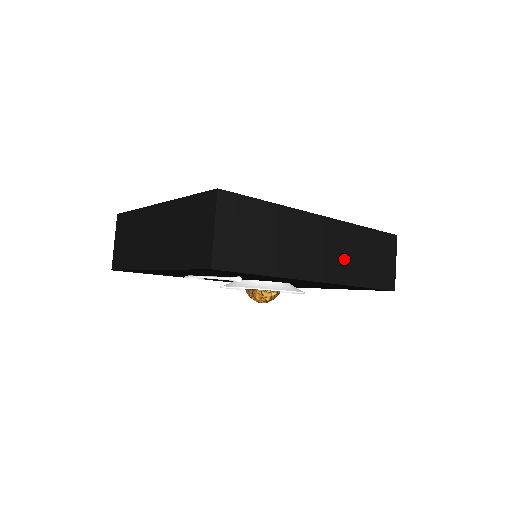
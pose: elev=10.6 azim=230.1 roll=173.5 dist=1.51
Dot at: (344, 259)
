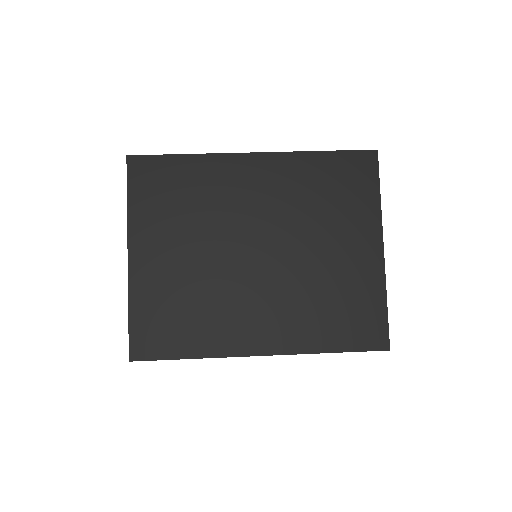
Dot at: occluded
